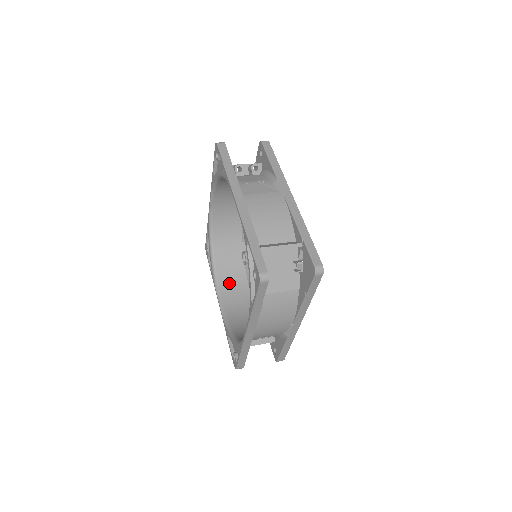
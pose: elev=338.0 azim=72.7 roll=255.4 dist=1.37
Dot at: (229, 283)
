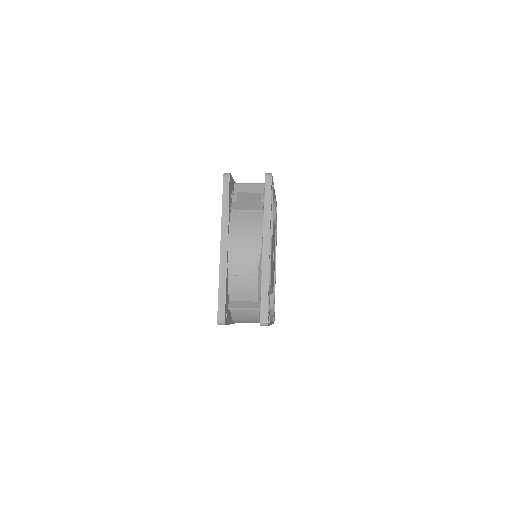
Dot at: occluded
